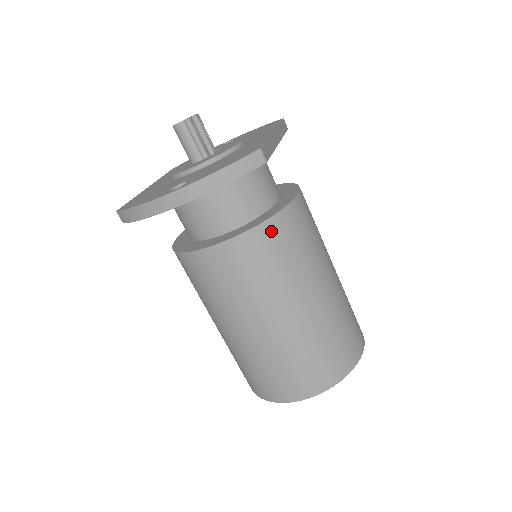
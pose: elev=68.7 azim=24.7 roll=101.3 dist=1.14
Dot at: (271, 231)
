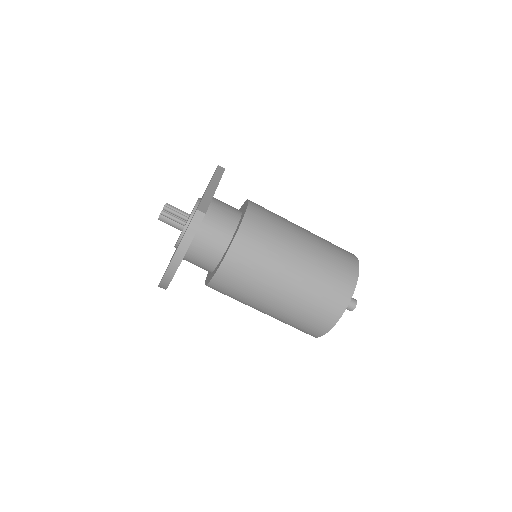
Dot at: (241, 243)
